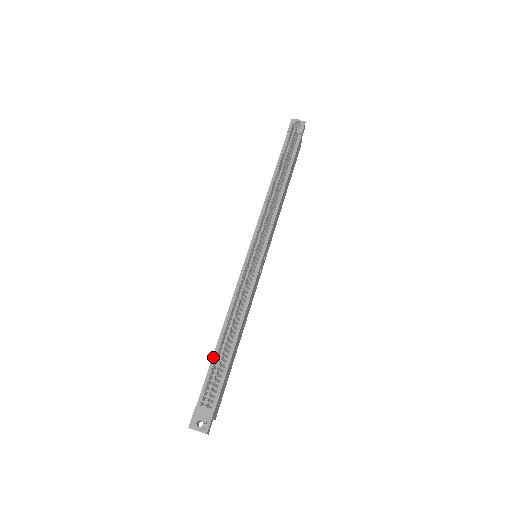
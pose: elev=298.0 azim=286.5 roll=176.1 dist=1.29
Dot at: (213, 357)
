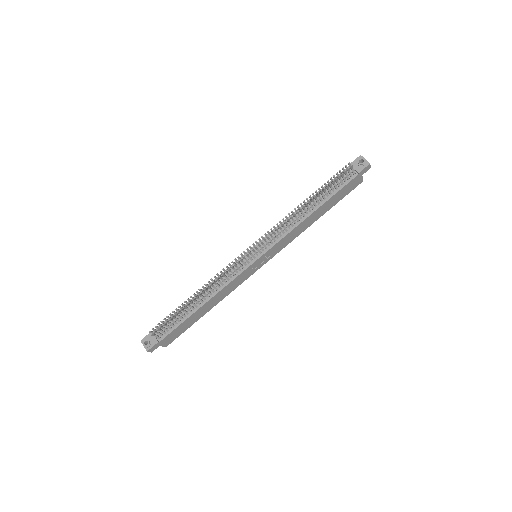
Dot at: occluded
